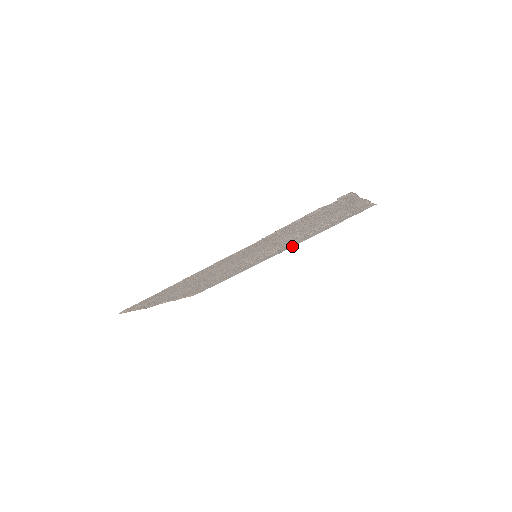
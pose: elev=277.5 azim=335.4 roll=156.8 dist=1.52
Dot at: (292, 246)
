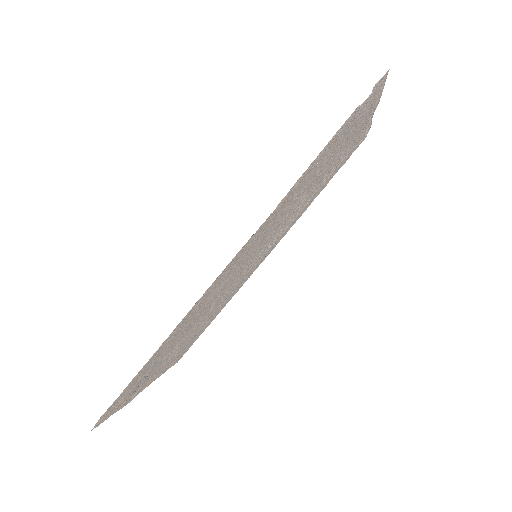
Dot at: (282, 237)
